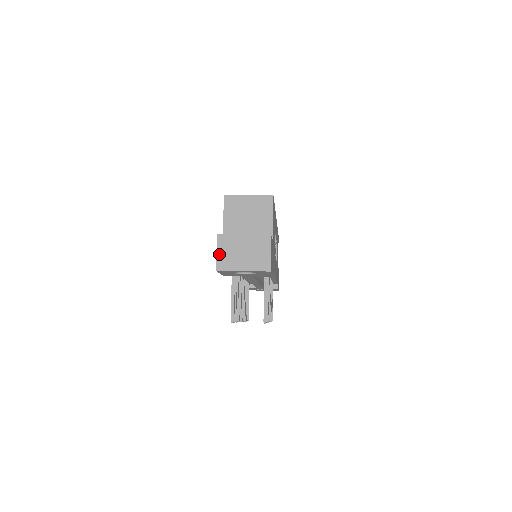
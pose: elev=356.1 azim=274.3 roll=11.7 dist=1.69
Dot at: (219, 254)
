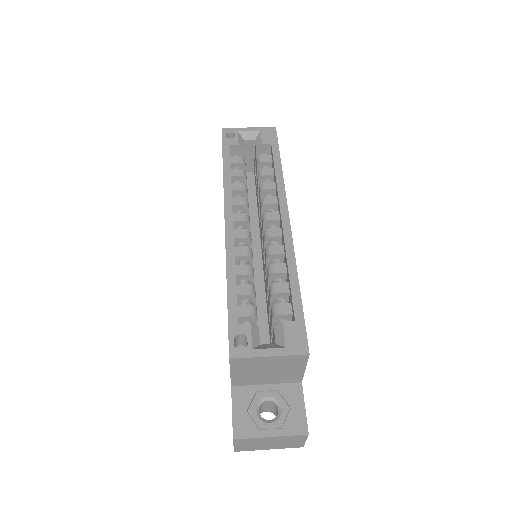
Dot at: (237, 446)
